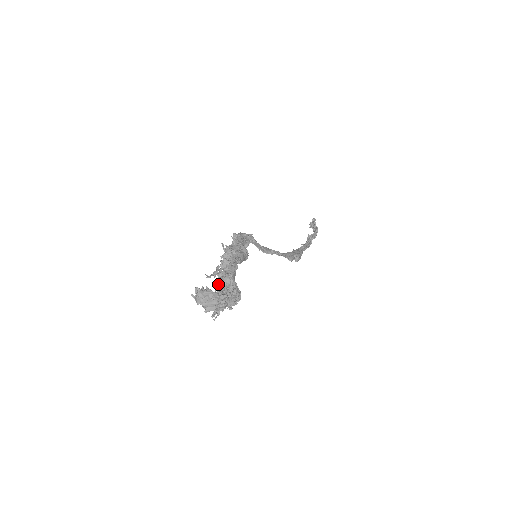
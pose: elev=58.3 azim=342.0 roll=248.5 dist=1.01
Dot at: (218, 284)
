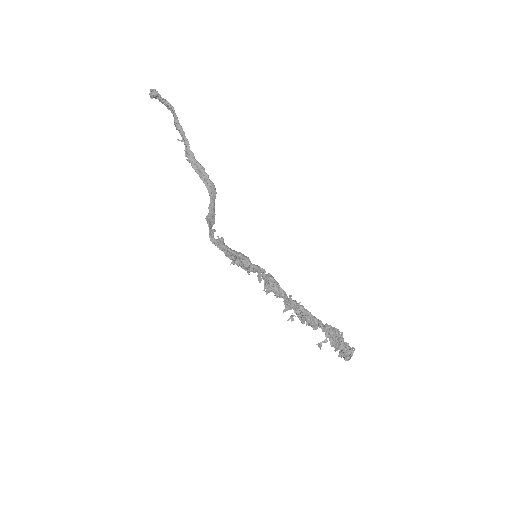
Dot at: (312, 327)
